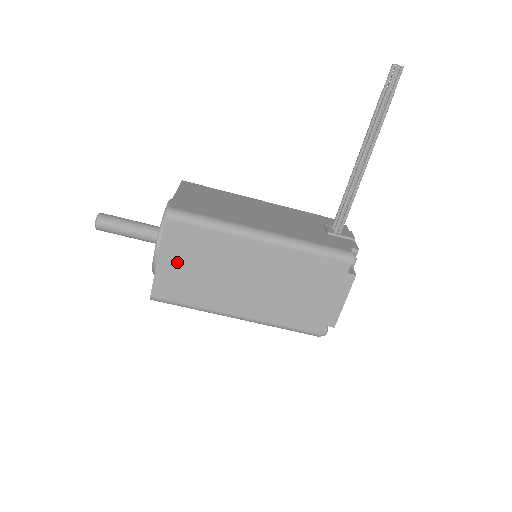
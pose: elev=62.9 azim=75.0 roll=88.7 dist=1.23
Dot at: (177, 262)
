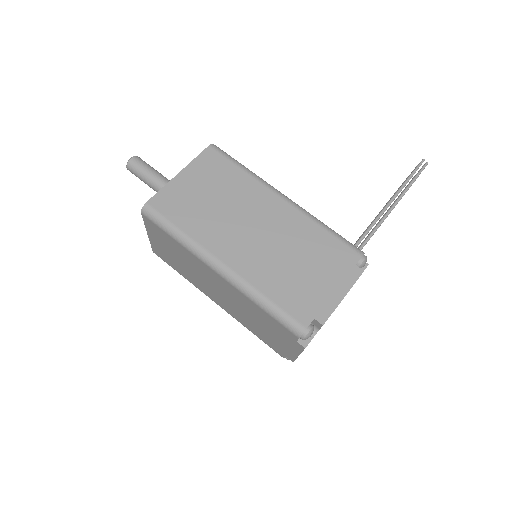
Dot at: (195, 183)
